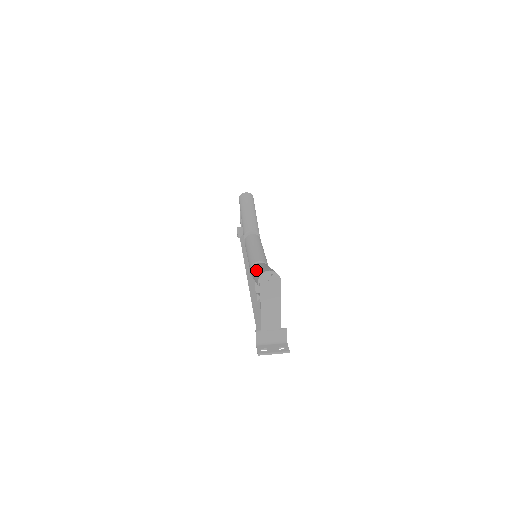
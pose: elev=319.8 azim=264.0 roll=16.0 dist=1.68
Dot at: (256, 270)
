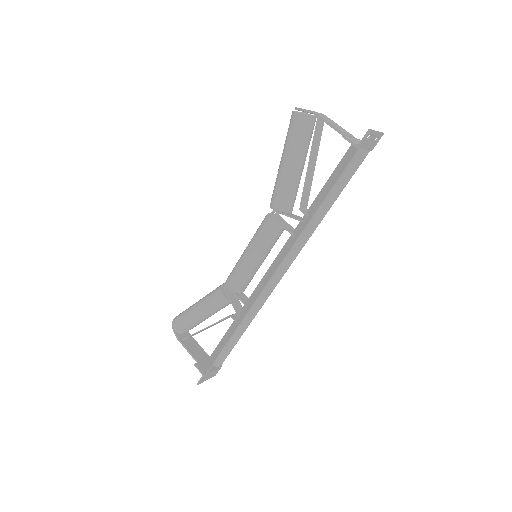
Dot at: (281, 159)
